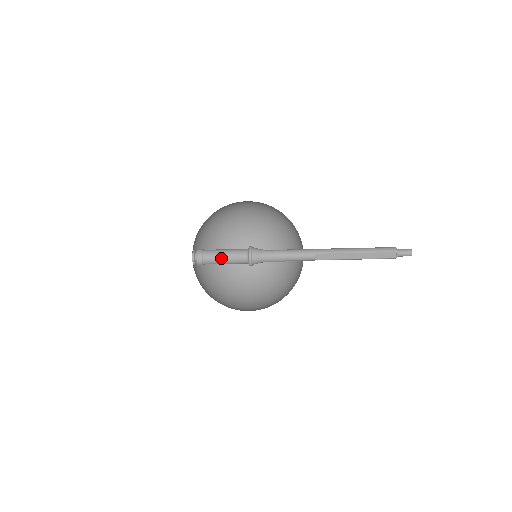
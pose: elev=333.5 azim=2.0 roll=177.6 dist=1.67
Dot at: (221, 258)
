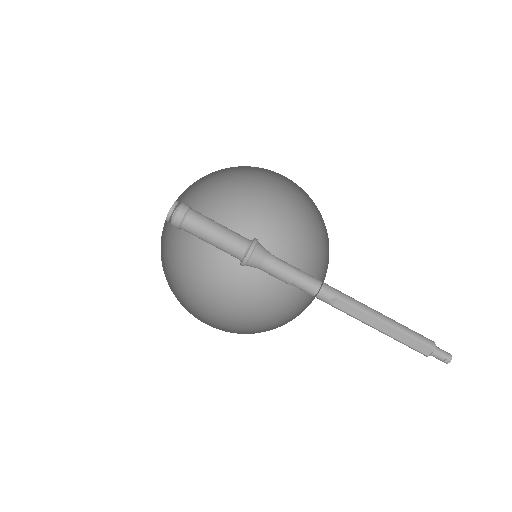
Dot at: (209, 233)
